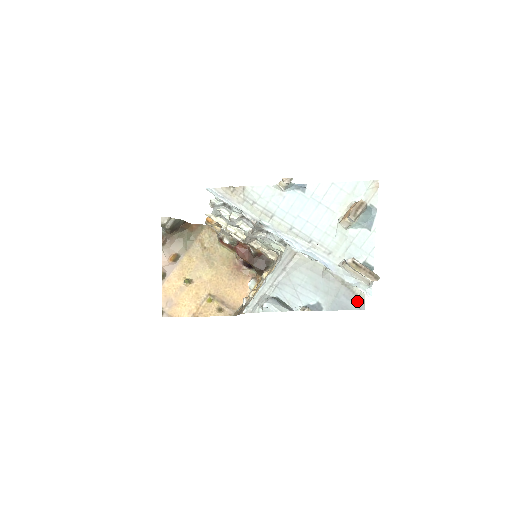
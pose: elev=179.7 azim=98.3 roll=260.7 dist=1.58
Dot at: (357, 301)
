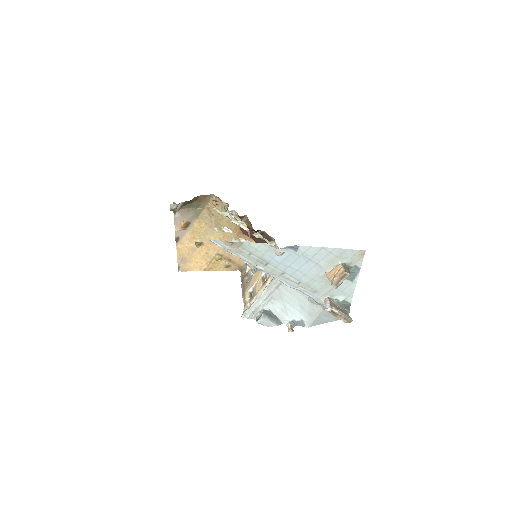
Dot at: occluded
